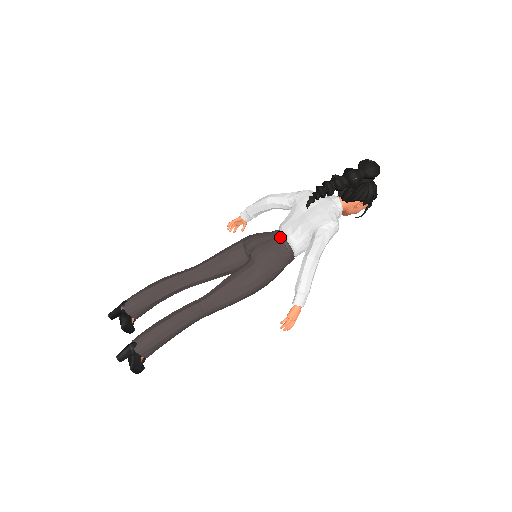
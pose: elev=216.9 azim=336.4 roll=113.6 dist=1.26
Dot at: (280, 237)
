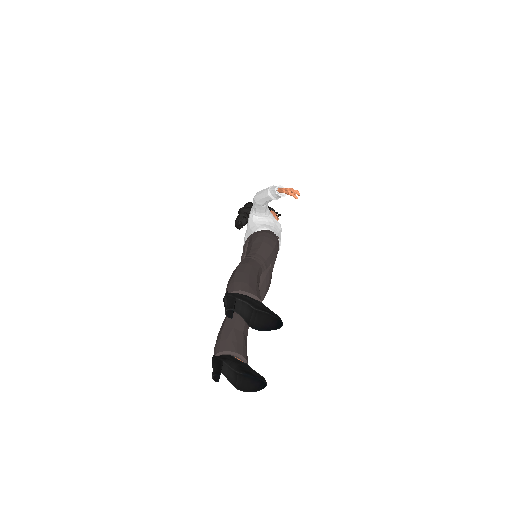
Dot at: occluded
